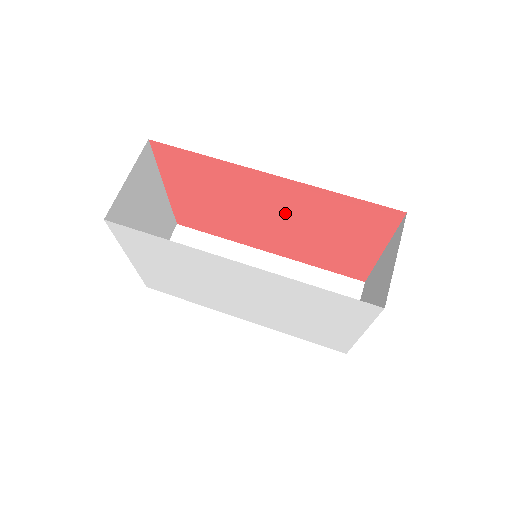
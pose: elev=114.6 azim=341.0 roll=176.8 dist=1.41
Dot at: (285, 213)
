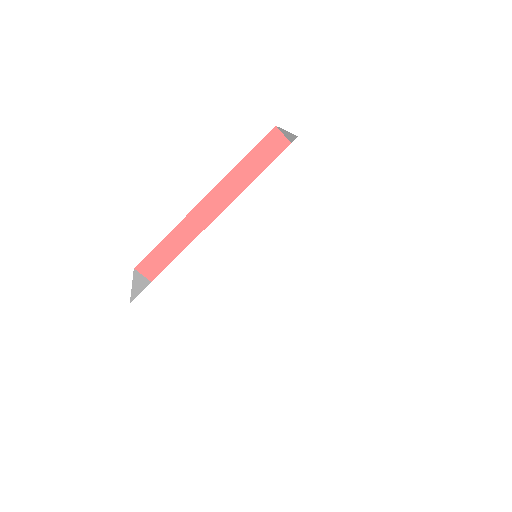
Dot at: occluded
